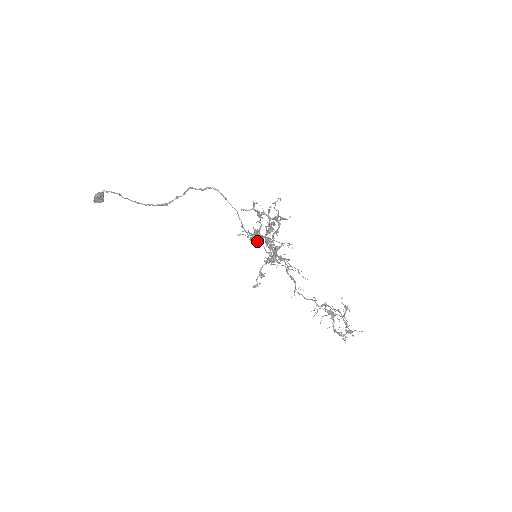
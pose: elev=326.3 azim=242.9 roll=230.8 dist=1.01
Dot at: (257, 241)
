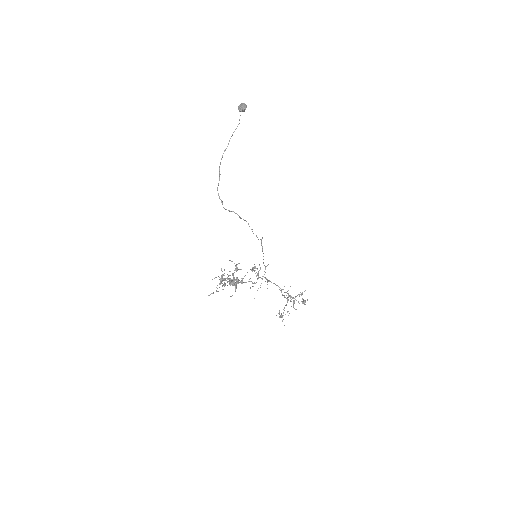
Dot at: occluded
